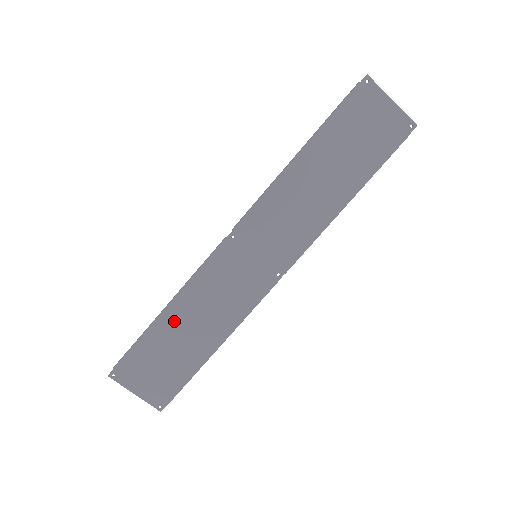
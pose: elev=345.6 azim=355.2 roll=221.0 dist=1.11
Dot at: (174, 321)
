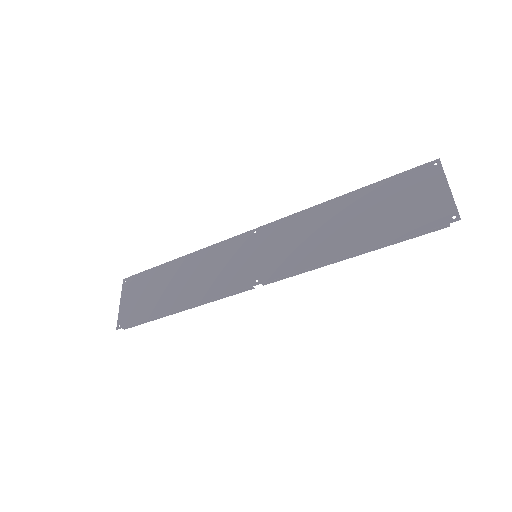
Dot at: (178, 269)
